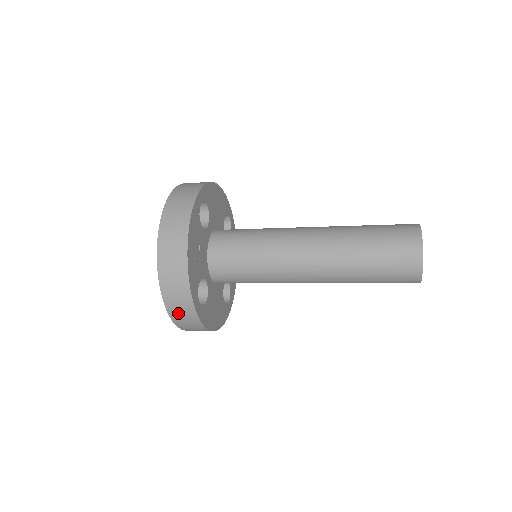
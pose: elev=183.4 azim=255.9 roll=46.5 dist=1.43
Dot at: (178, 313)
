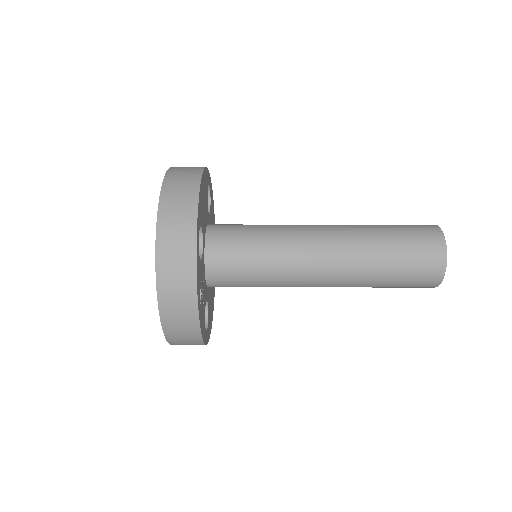
Dot at: occluded
